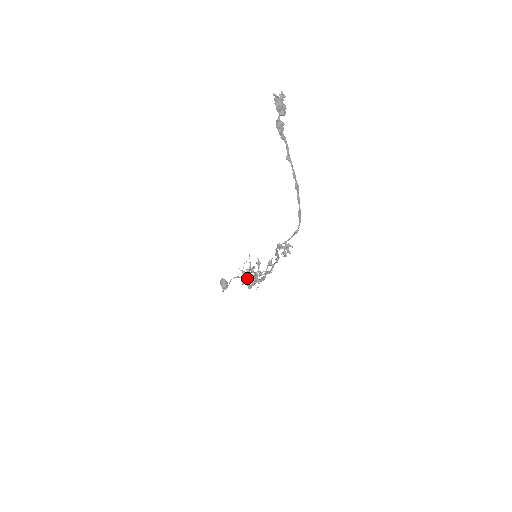
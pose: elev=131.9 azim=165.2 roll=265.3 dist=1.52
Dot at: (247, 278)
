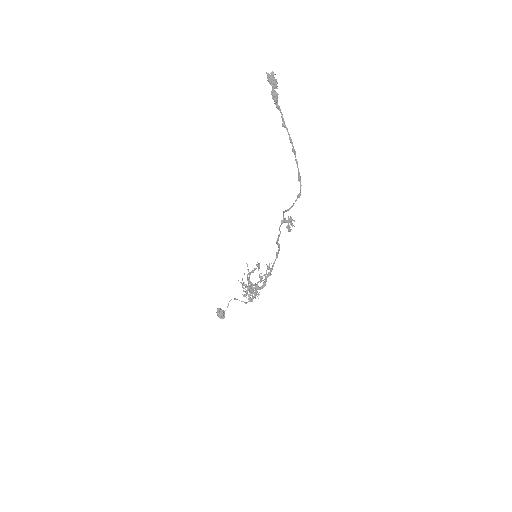
Dot at: (248, 288)
